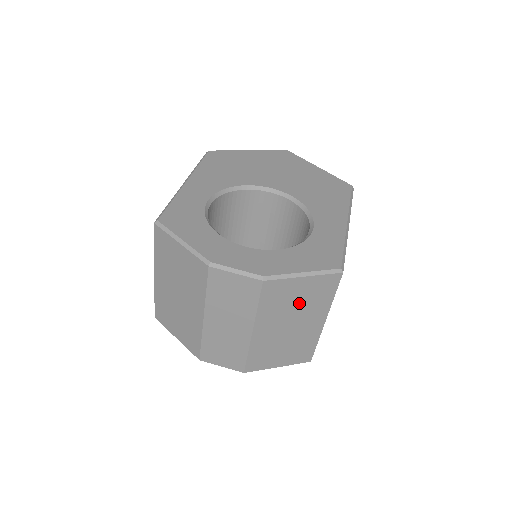
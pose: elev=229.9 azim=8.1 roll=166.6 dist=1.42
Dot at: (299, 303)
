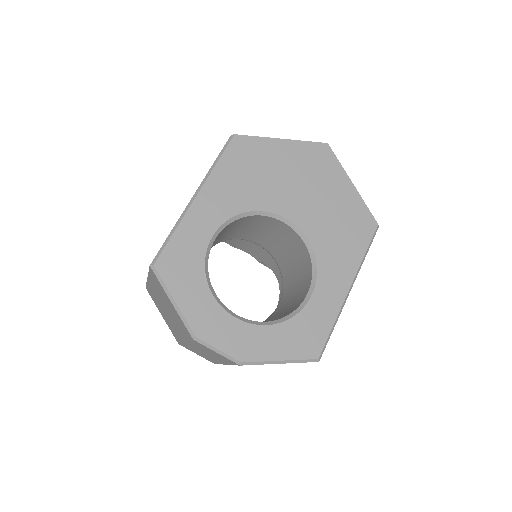
Dot at: occluded
